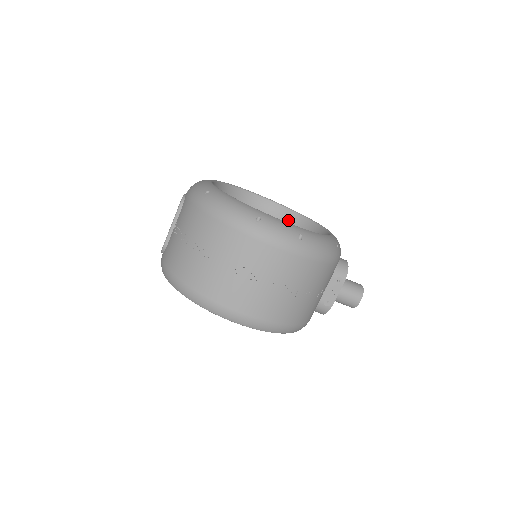
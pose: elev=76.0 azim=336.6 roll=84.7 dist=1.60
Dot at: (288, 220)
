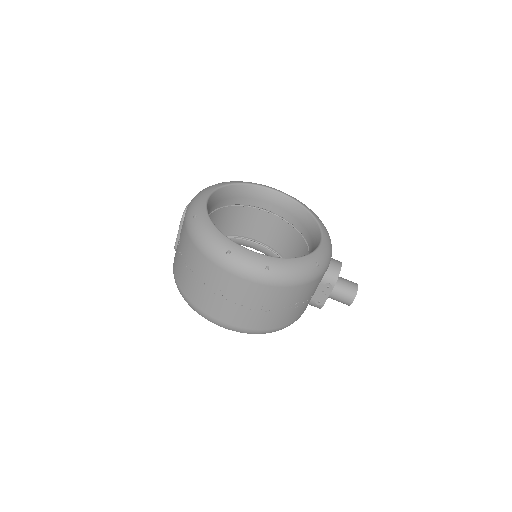
Dot at: (297, 214)
